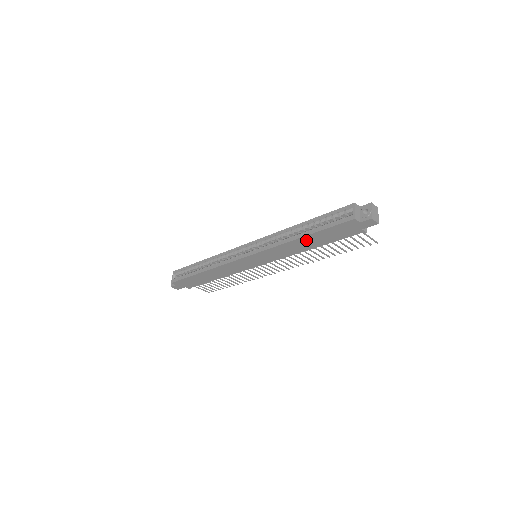
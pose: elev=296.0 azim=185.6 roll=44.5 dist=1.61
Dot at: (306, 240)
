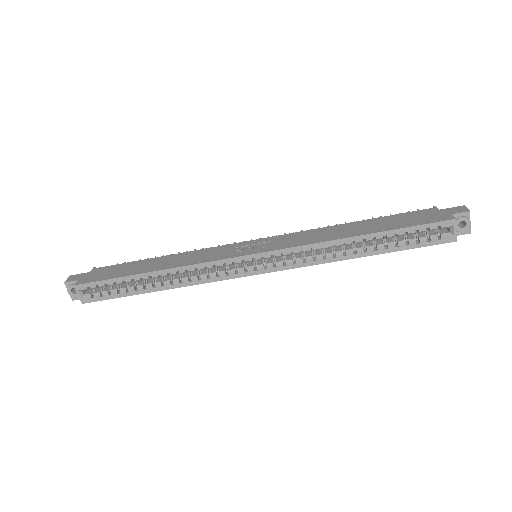
Dot at: occluded
